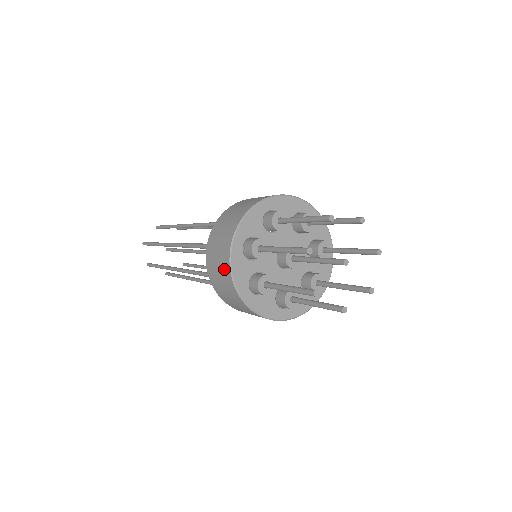
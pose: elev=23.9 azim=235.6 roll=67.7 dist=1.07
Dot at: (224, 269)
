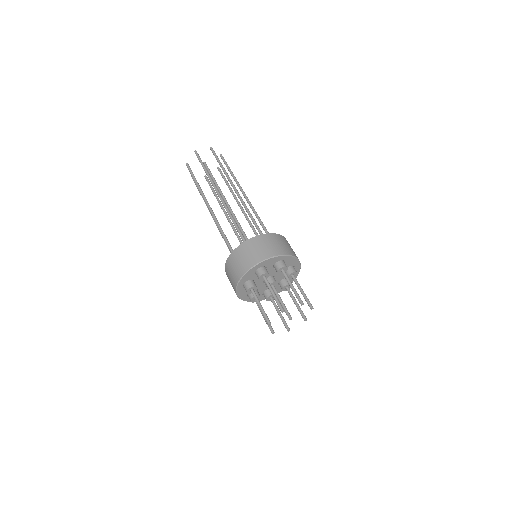
Dot at: occluded
